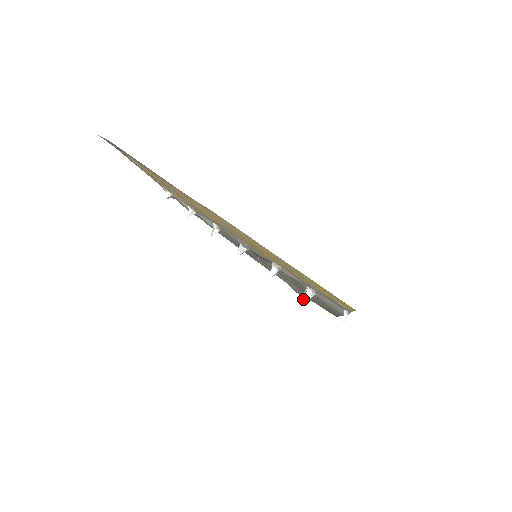
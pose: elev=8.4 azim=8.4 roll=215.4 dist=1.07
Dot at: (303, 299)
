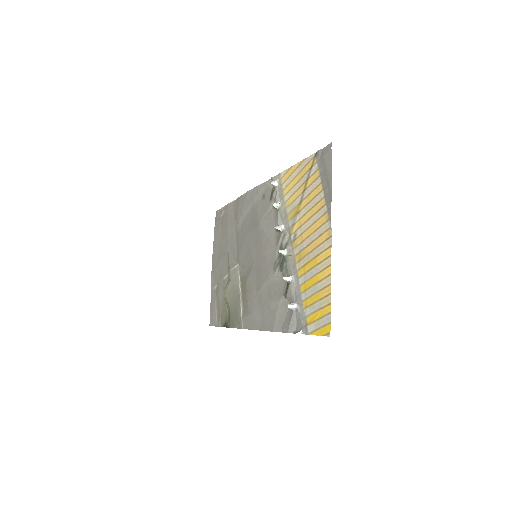
Dot at: (289, 305)
